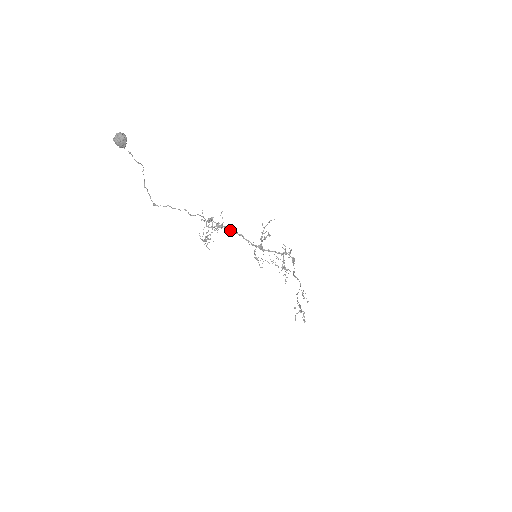
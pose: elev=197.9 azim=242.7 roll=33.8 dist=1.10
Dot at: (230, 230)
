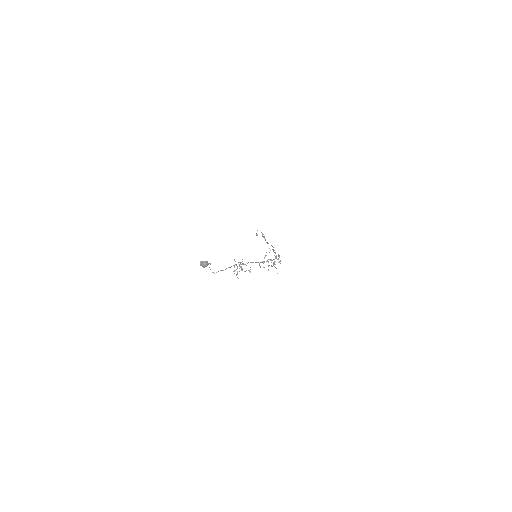
Dot at: occluded
